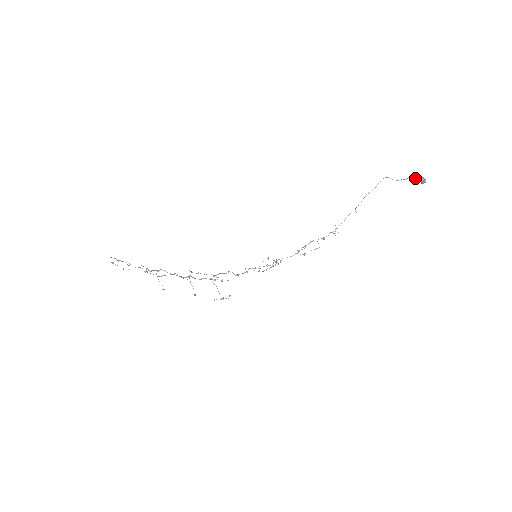
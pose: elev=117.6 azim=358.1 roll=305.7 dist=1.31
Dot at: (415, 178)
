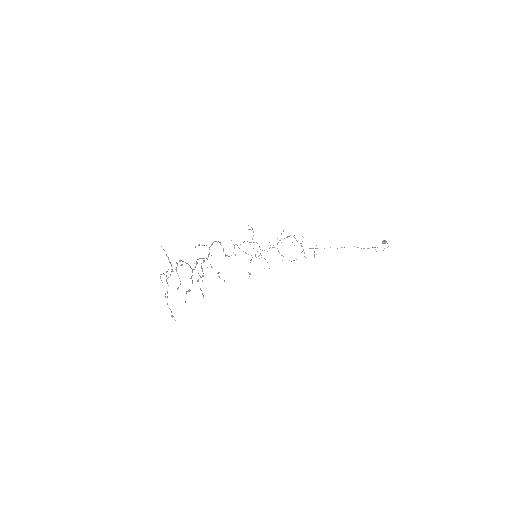
Dot at: occluded
